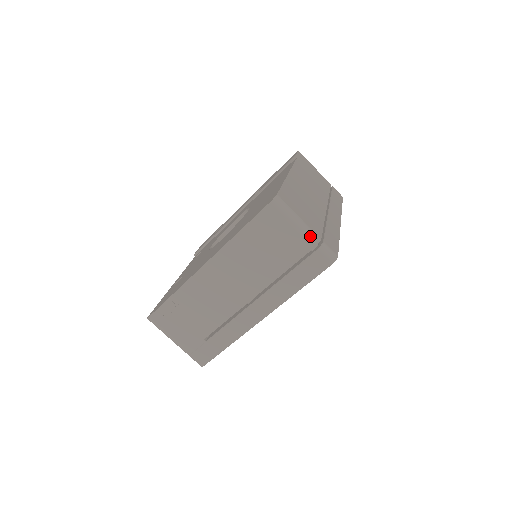
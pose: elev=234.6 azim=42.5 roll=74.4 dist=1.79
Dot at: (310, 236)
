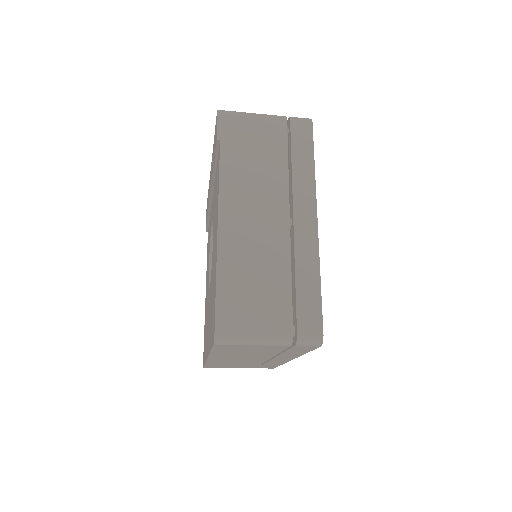
Dot at: (278, 343)
